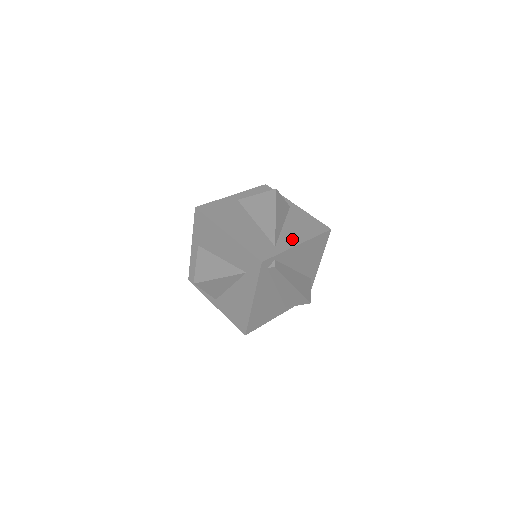
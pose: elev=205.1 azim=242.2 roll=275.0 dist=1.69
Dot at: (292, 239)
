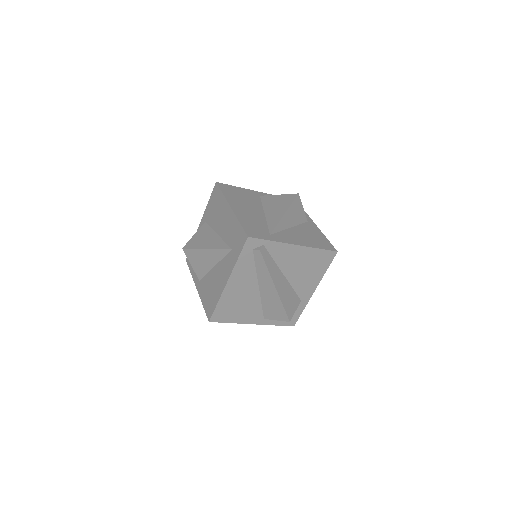
Dot at: (291, 238)
